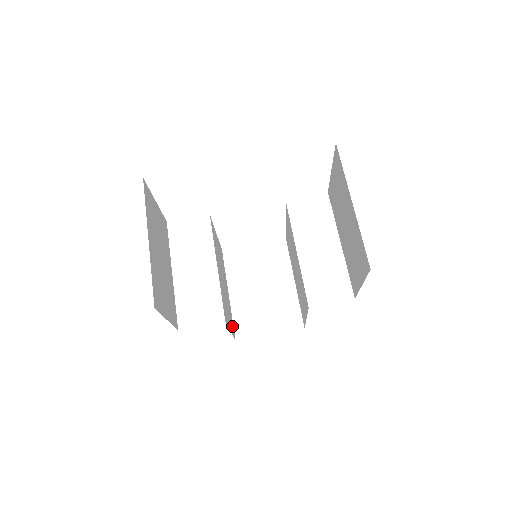
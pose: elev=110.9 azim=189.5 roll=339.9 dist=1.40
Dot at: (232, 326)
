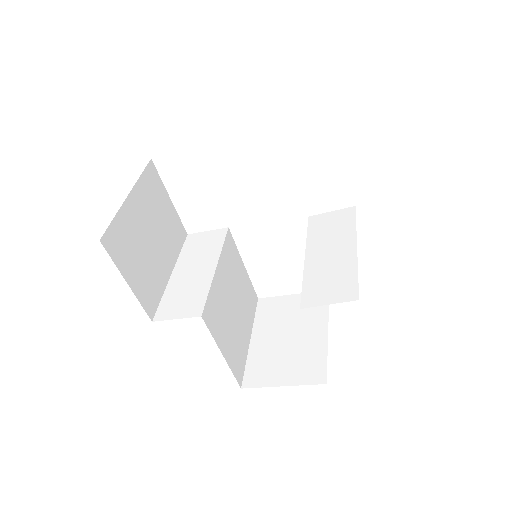
Dot at: (237, 365)
